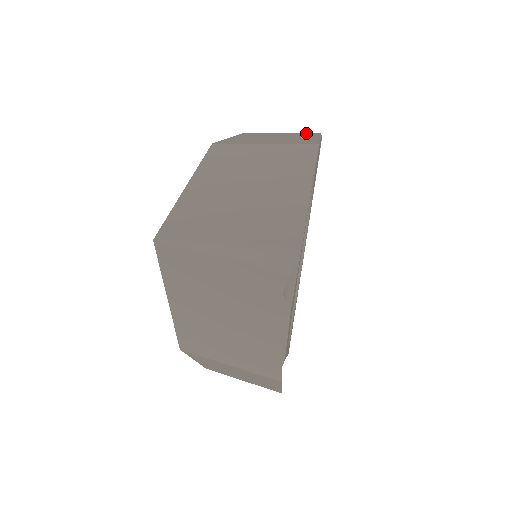
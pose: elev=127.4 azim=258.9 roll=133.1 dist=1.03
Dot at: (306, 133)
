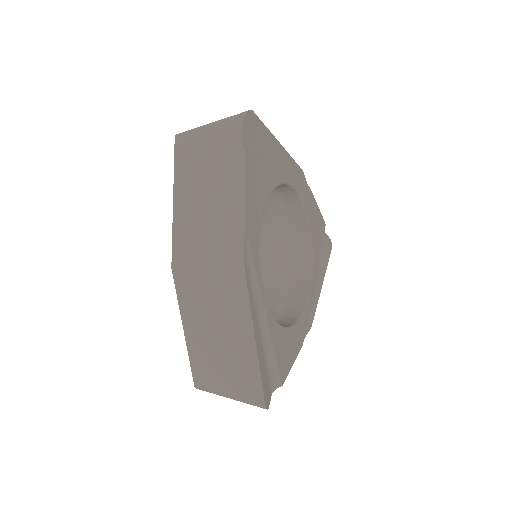
Dot at: occluded
